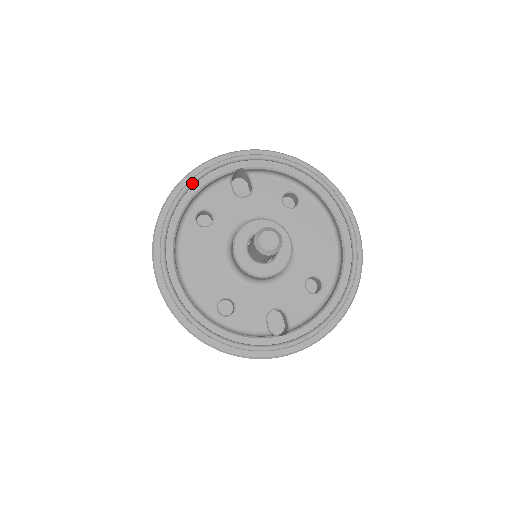
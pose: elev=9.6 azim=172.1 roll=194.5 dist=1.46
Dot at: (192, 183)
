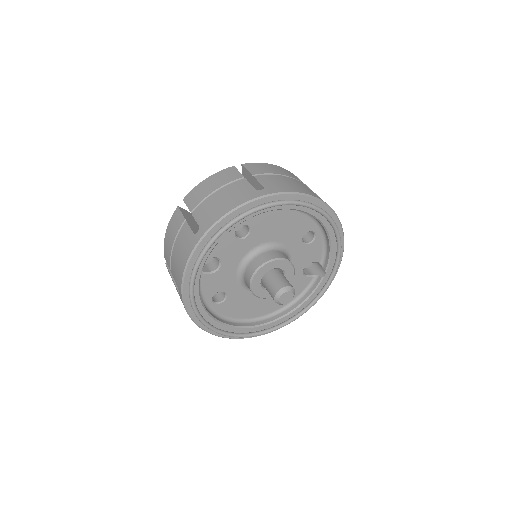
Dot at: (197, 310)
